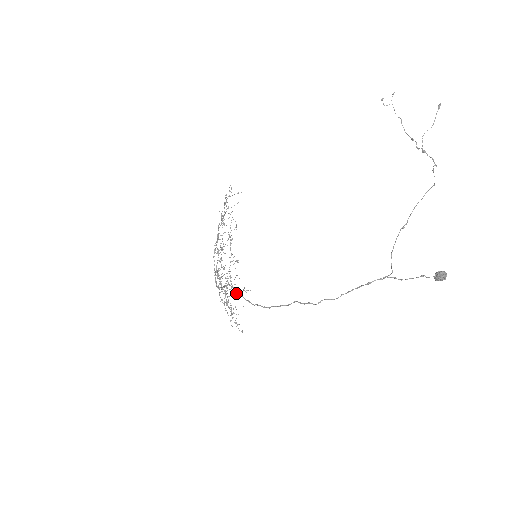
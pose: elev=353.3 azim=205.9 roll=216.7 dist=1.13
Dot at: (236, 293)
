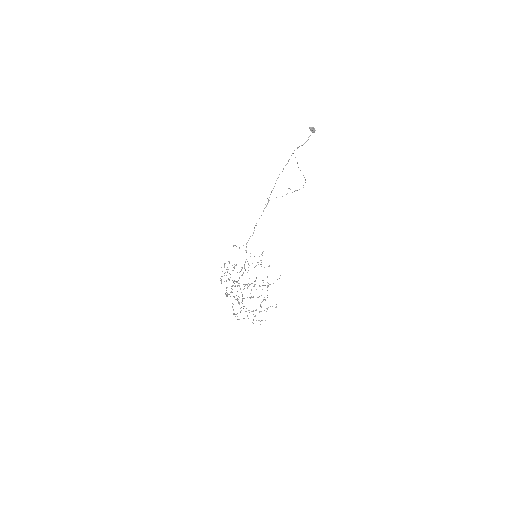
Dot at: (252, 235)
